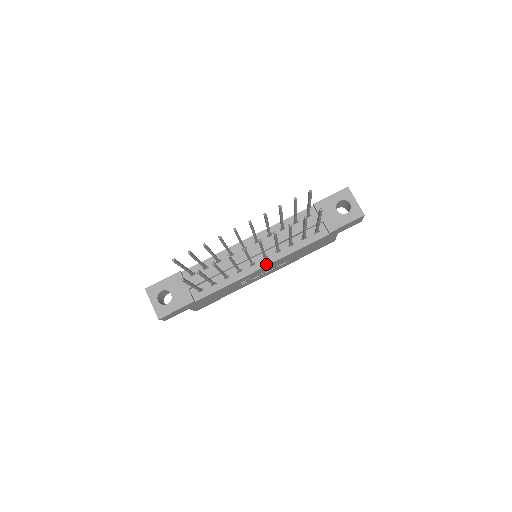
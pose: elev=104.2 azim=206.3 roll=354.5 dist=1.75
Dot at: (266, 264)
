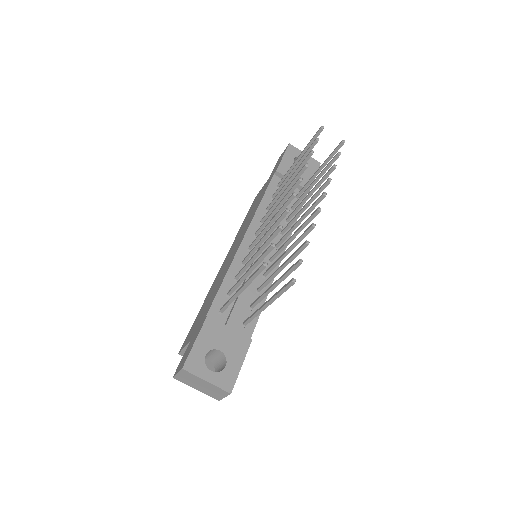
Dot at: (282, 252)
